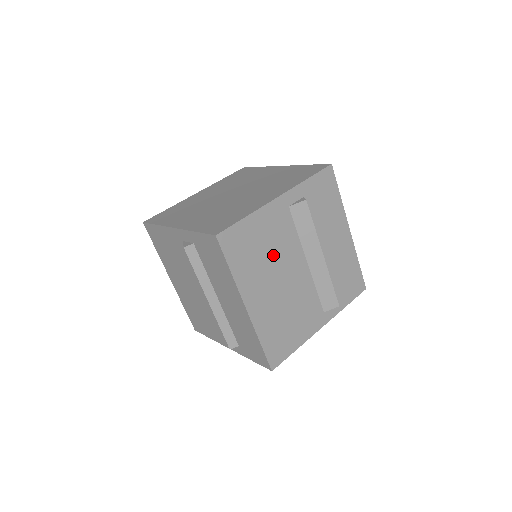
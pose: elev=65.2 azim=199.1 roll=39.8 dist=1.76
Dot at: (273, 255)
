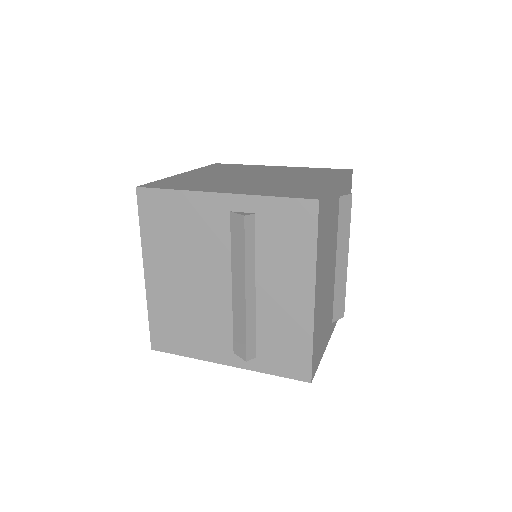
Dot at: (329, 244)
